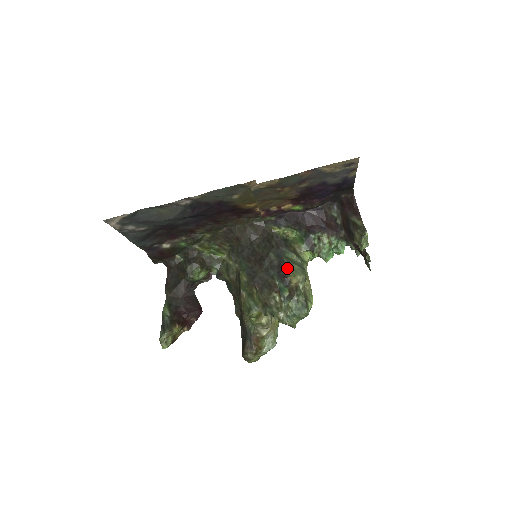
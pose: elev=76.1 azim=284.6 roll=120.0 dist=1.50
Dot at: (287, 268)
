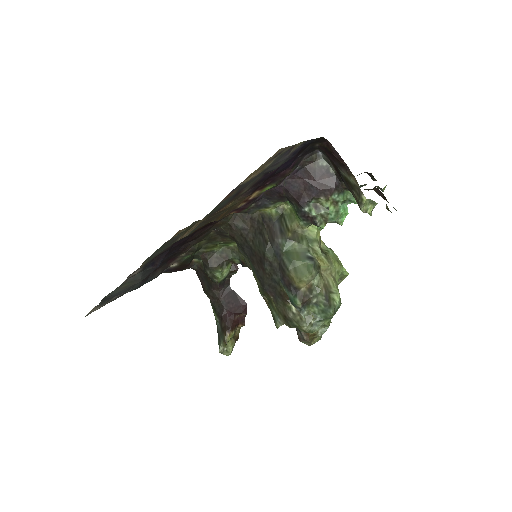
Dot at: (289, 271)
